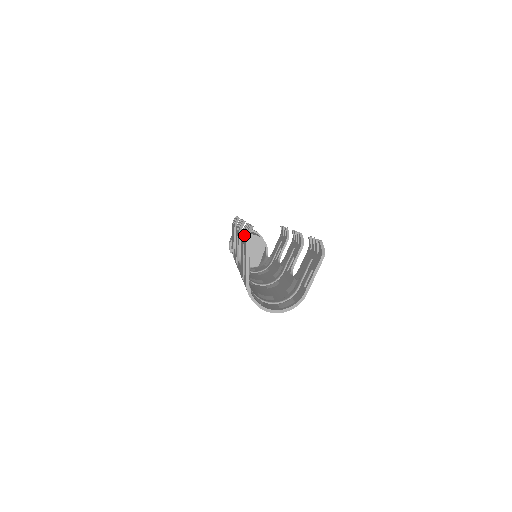
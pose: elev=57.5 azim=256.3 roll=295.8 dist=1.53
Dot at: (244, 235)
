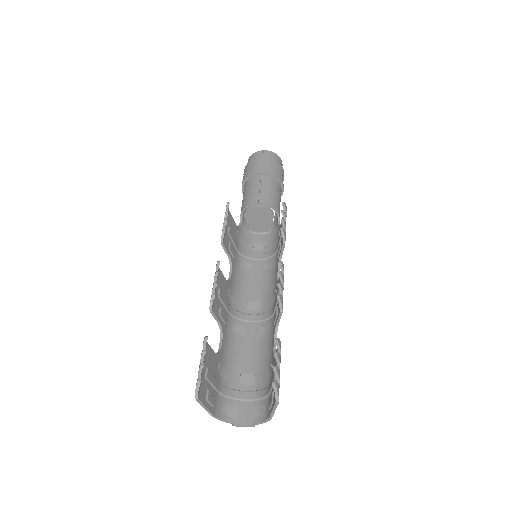
Dot at: (198, 376)
